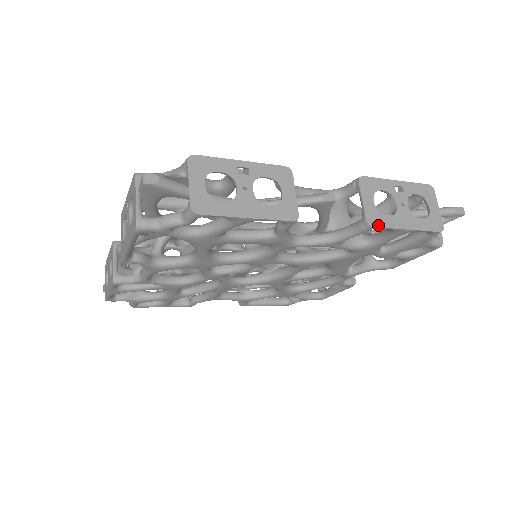
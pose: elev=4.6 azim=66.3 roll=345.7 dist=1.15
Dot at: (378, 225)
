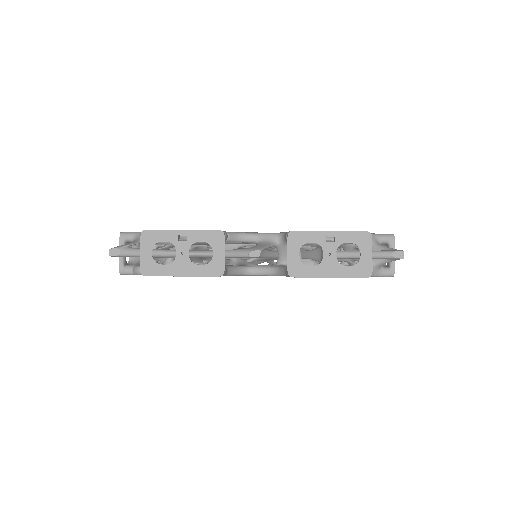
Dot at: (299, 275)
